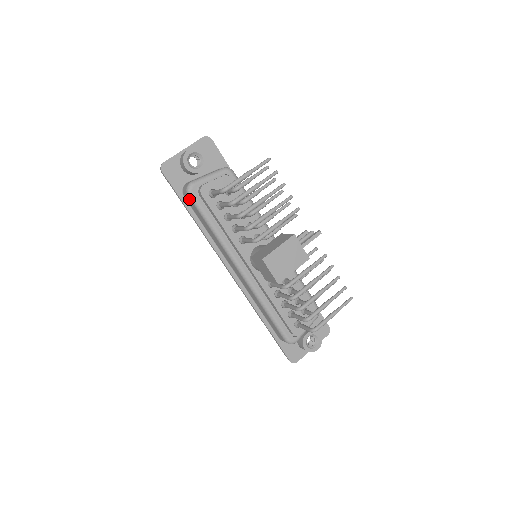
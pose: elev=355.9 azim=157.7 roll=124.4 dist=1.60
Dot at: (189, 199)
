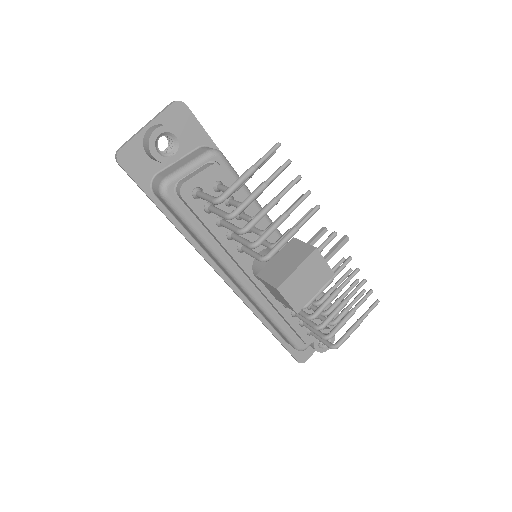
Dot at: (164, 201)
